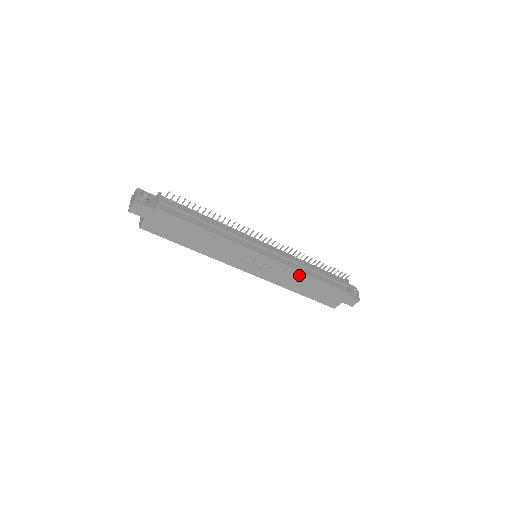
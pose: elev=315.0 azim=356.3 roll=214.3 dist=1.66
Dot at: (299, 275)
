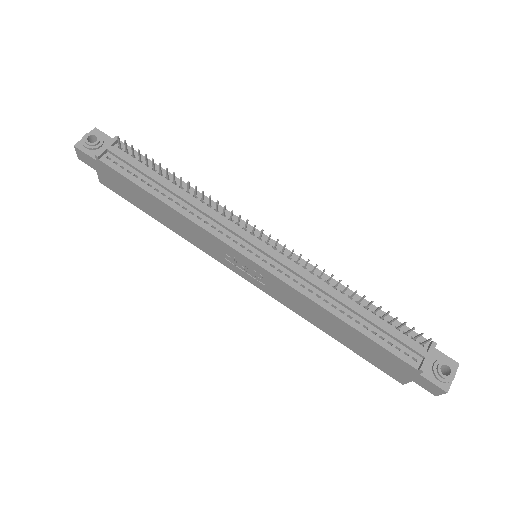
Dot at: (317, 307)
